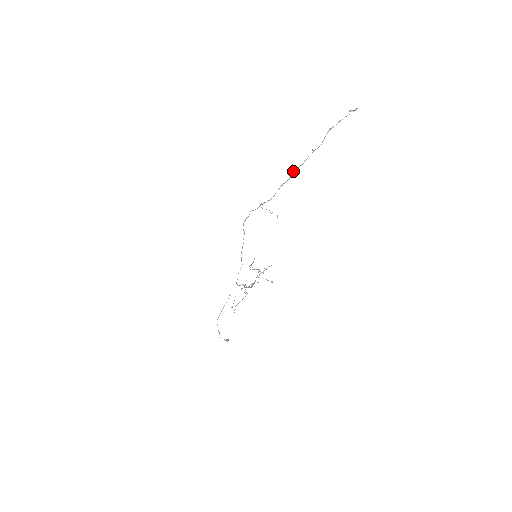
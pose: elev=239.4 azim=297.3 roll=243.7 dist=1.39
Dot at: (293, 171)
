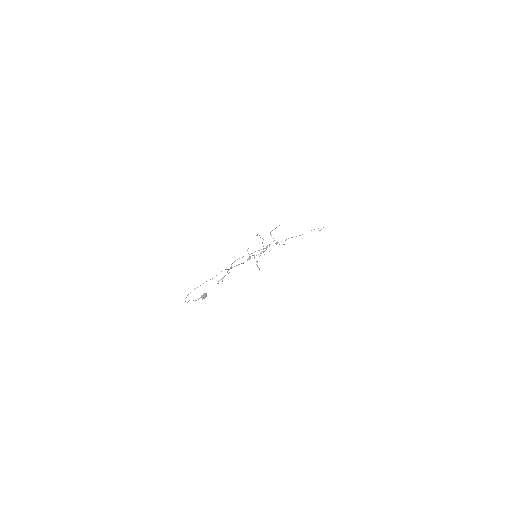
Dot at: (286, 239)
